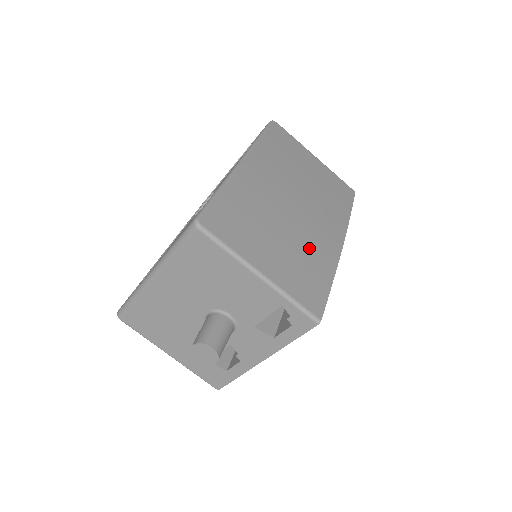
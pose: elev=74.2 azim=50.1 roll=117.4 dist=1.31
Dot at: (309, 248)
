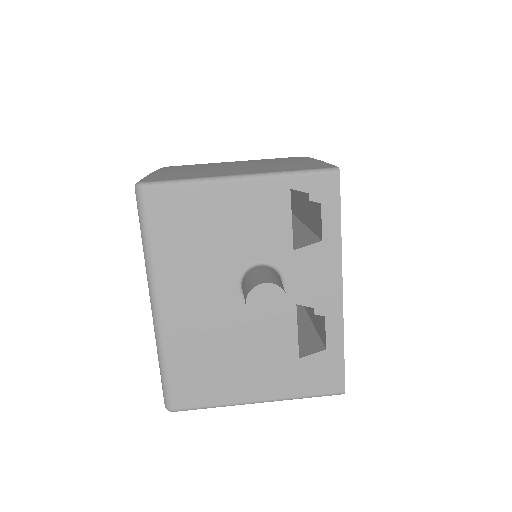
Dot at: (275, 163)
